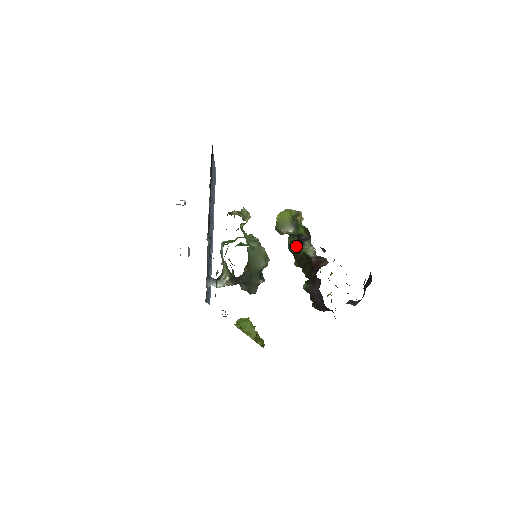
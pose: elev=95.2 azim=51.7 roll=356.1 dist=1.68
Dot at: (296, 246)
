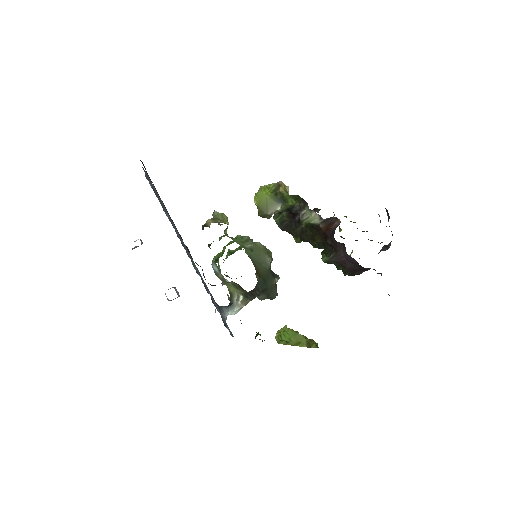
Dot at: (288, 222)
